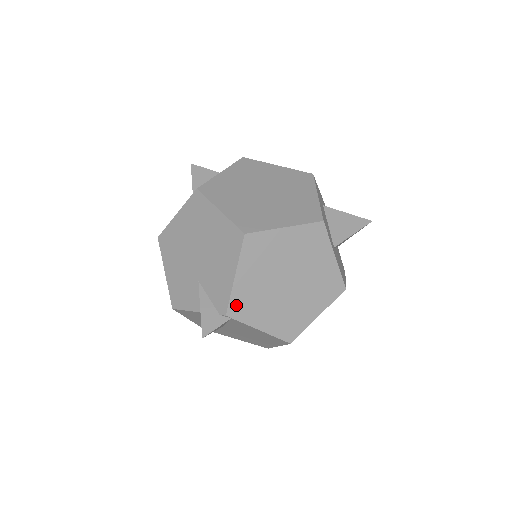
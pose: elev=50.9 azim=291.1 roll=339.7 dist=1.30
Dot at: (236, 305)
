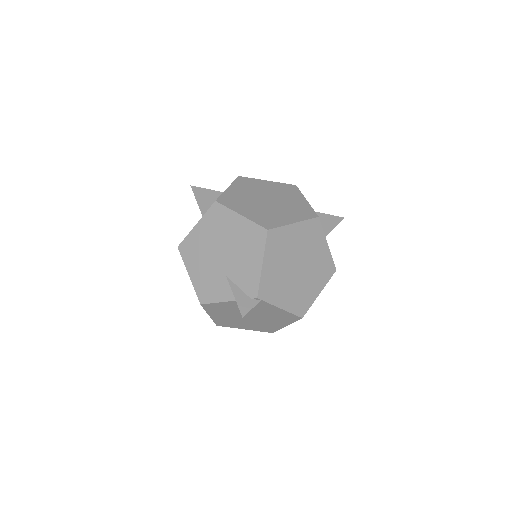
Dot at: (264, 289)
